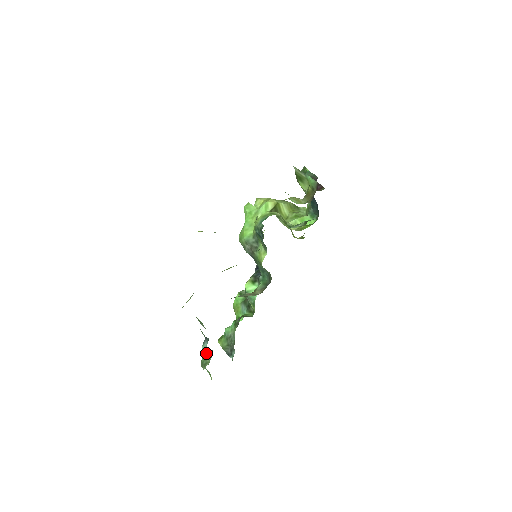
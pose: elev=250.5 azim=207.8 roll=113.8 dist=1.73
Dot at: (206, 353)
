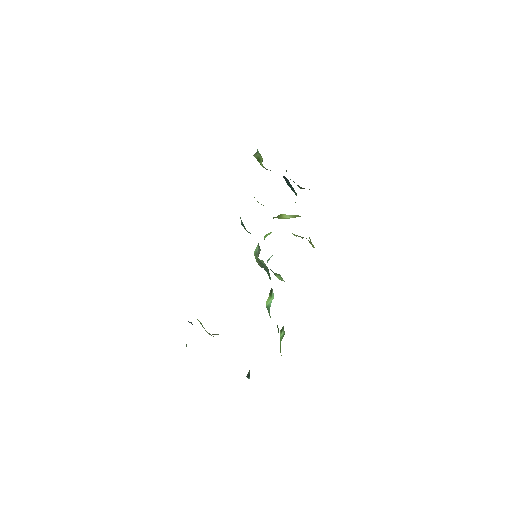
Dot at: occluded
